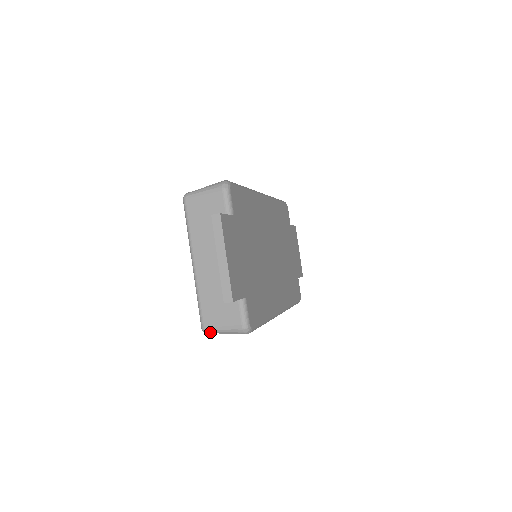
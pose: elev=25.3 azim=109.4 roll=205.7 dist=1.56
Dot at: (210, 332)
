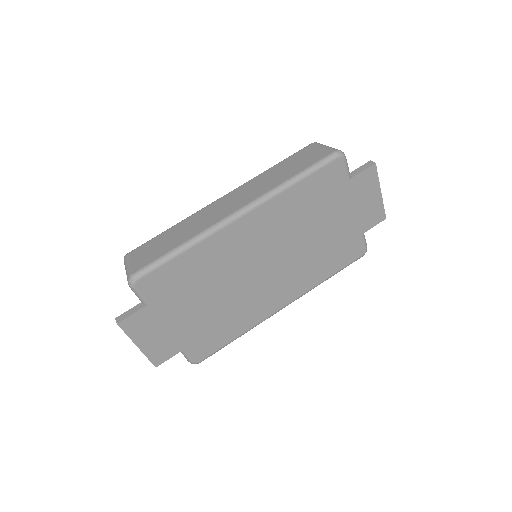
Dot at: occluded
